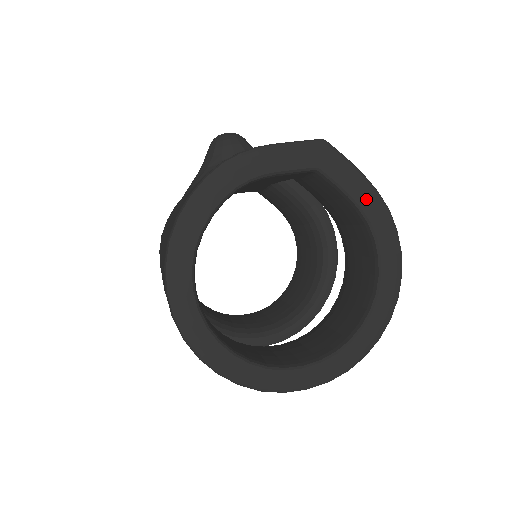
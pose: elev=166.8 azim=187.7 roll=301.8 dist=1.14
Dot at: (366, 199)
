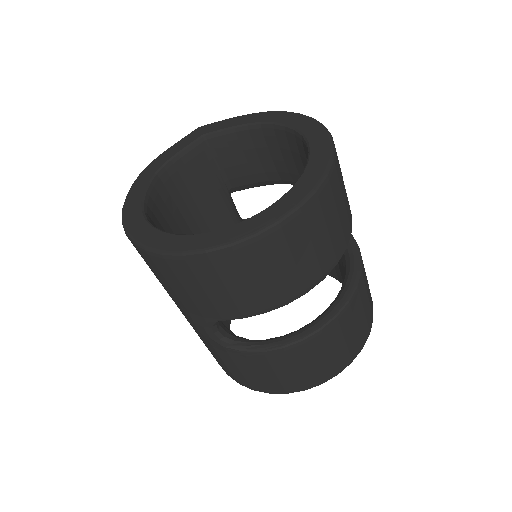
Dot at: (248, 119)
